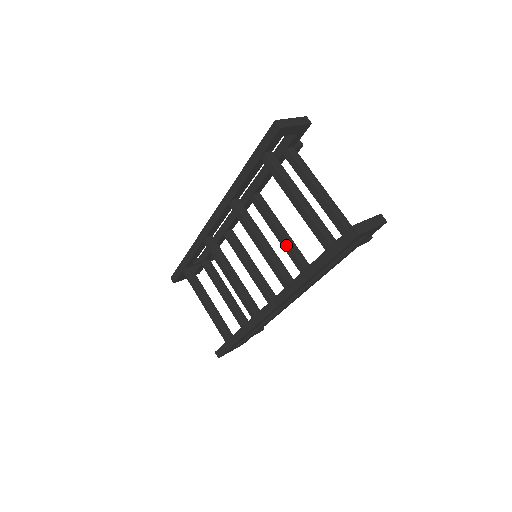
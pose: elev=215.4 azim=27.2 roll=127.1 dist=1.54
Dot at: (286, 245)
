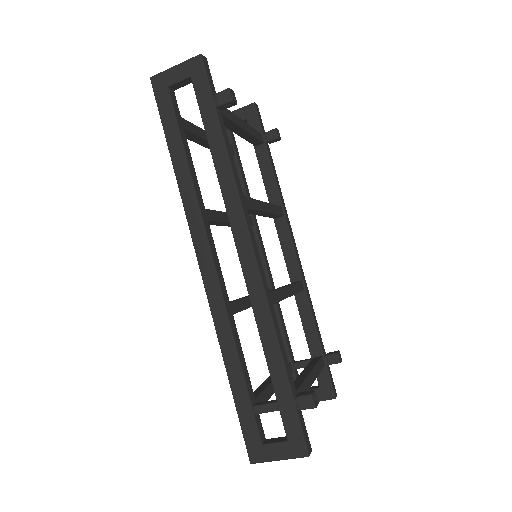
Dot at: occluded
